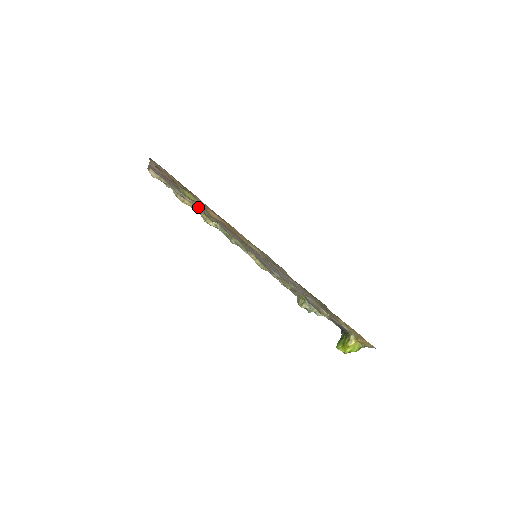
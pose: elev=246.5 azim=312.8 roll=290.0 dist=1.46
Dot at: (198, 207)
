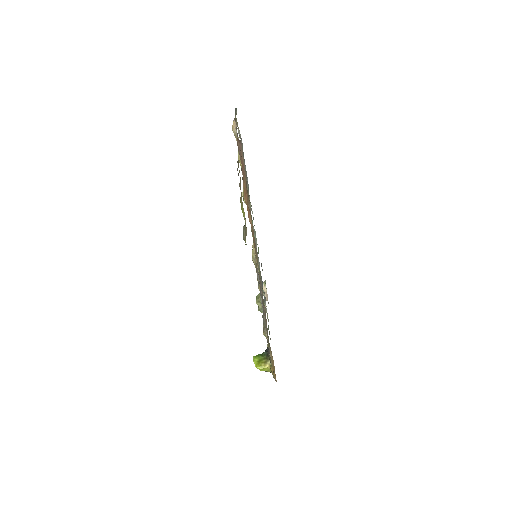
Dot at: occluded
